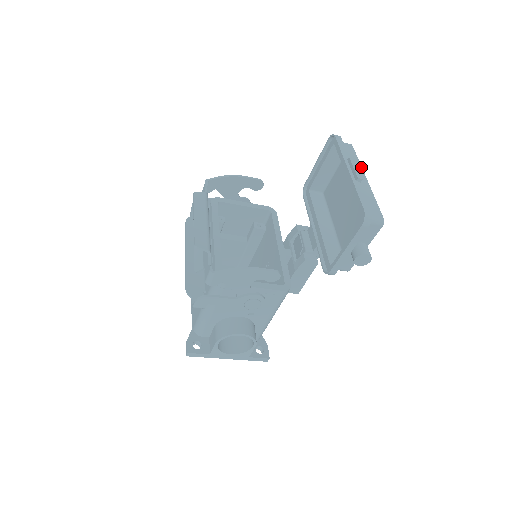
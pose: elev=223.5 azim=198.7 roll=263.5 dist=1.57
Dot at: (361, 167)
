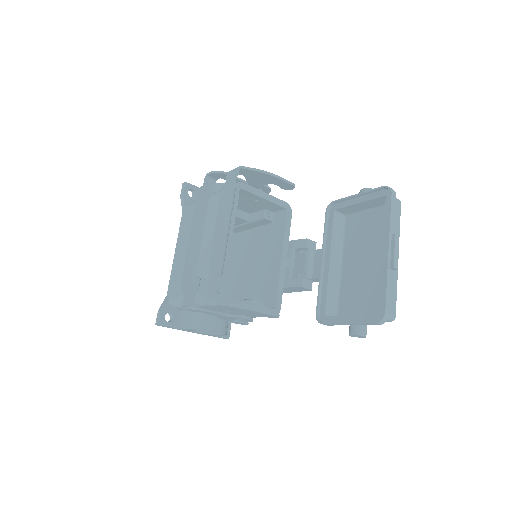
Dot at: occluded
